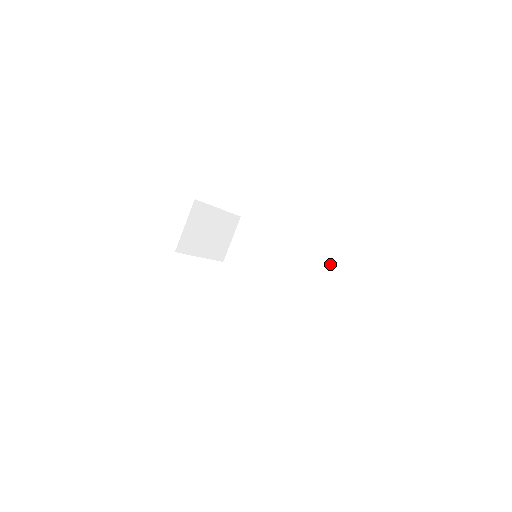
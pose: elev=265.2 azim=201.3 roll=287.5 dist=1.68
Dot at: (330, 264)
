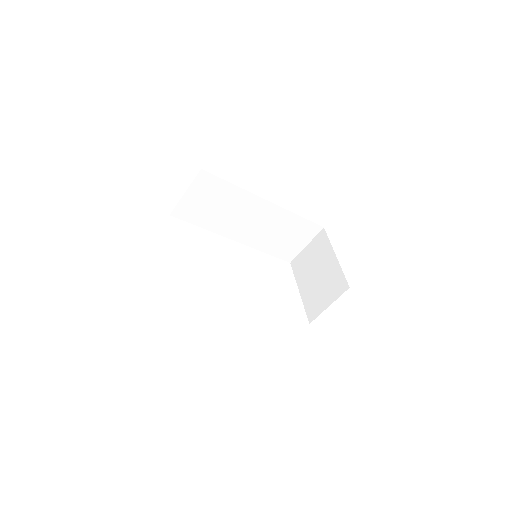
Dot at: (301, 228)
